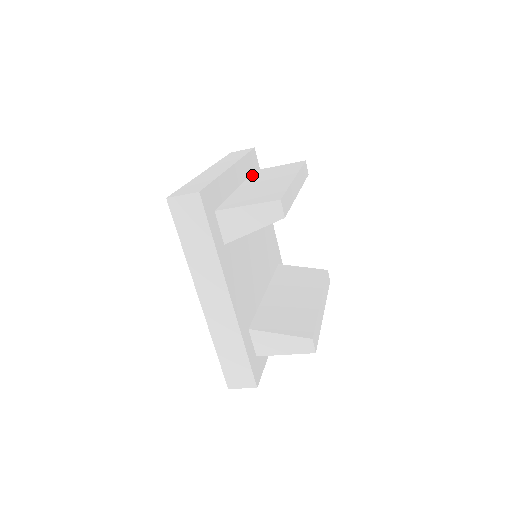
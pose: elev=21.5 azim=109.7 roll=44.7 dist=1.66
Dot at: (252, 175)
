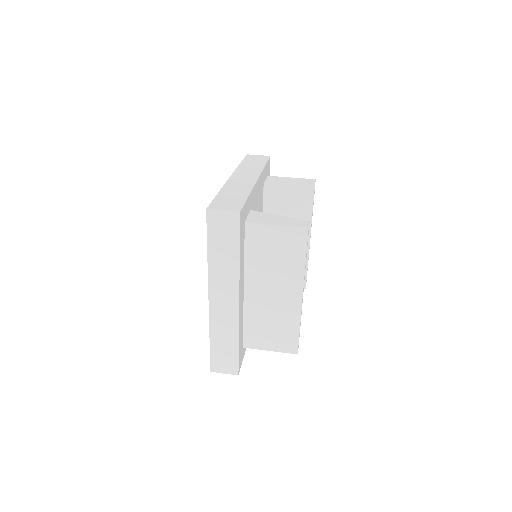
Dot at: (247, 248)
